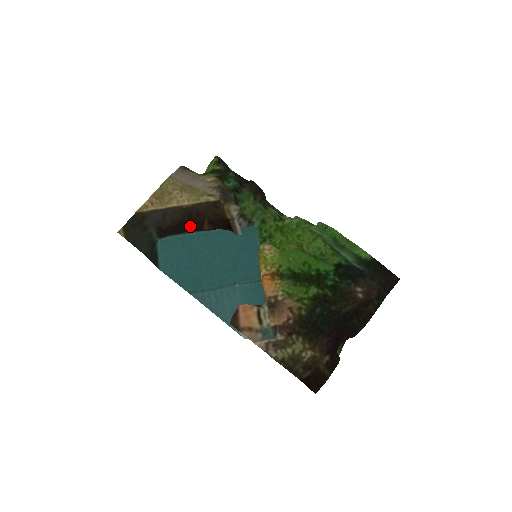
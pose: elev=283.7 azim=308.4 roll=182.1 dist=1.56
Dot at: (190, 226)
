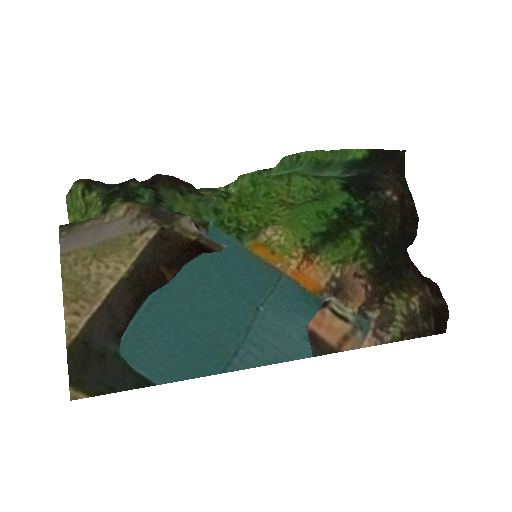
Dot at: occluded
